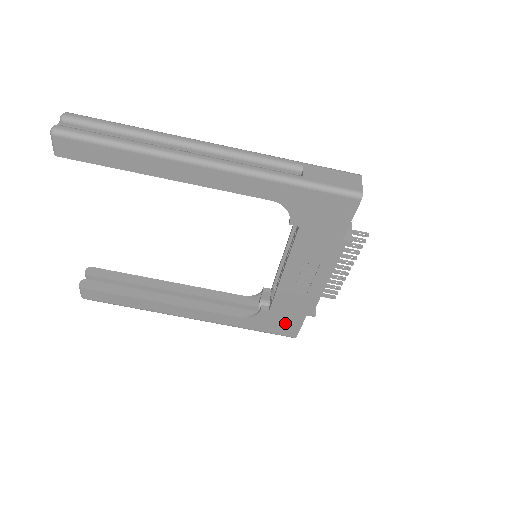
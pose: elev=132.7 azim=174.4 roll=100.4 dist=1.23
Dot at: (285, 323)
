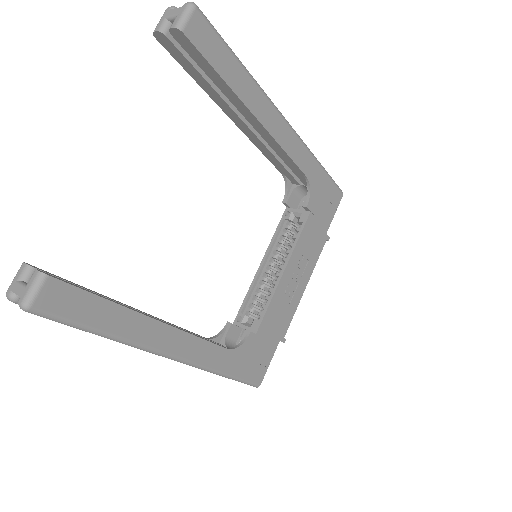
Dot at: (261, 357)
